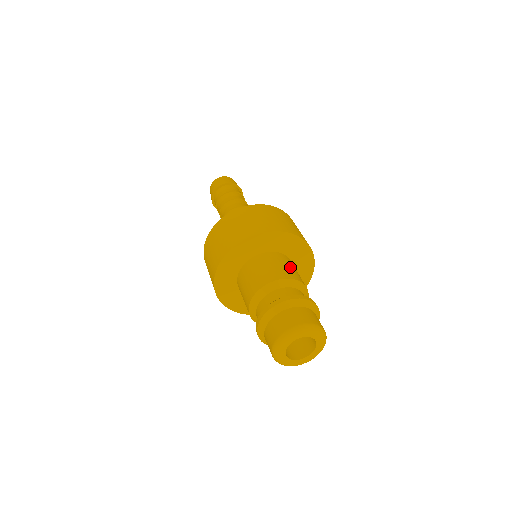
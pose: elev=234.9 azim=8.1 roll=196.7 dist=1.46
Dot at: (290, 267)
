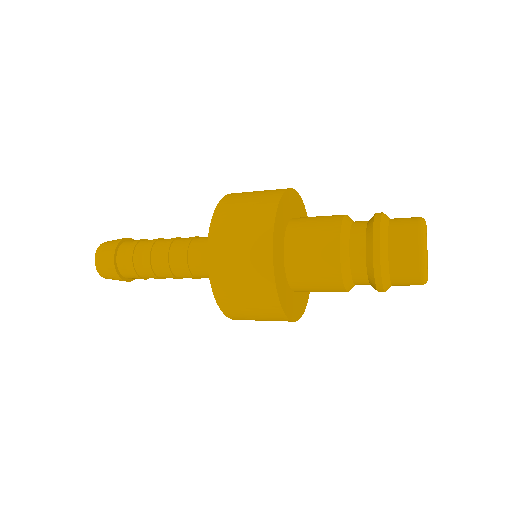
Dot at: occluded
